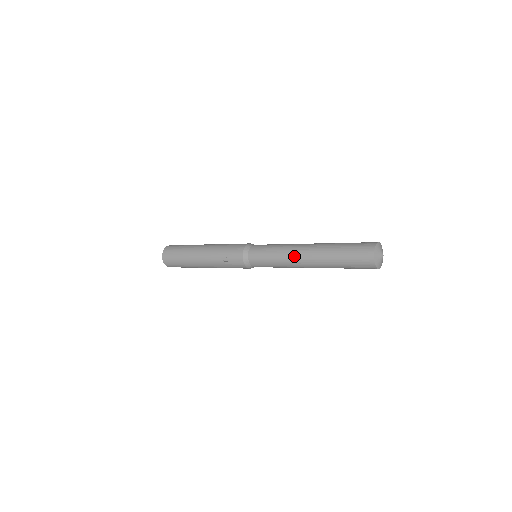
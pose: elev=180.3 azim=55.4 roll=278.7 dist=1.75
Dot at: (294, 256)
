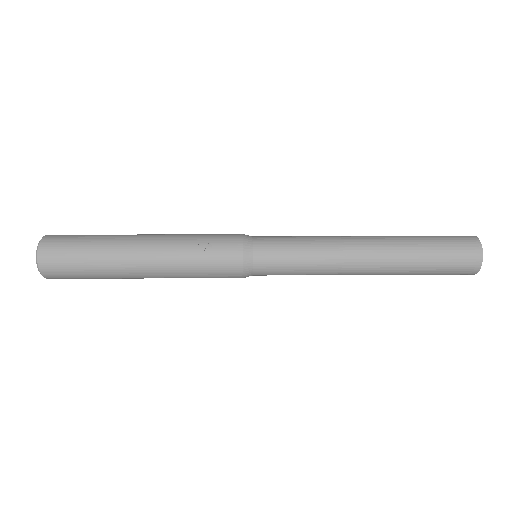
Dot at: (346, 246)
